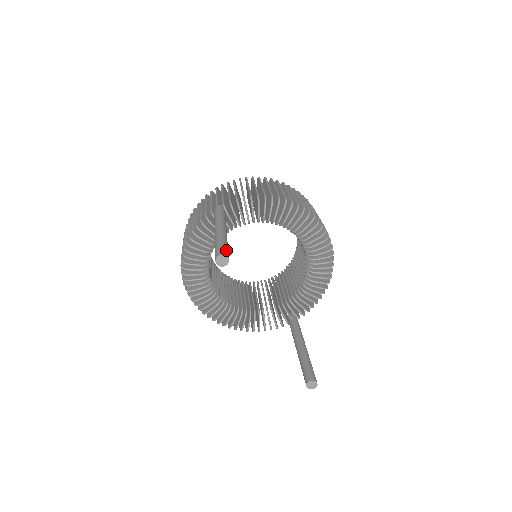
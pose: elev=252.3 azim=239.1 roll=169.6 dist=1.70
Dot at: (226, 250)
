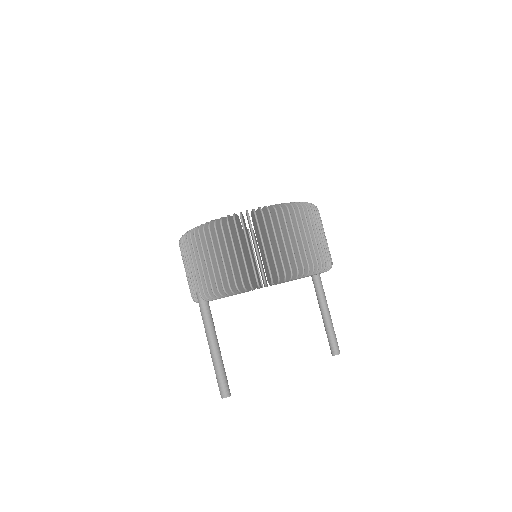
Dot at: (224, 388)
